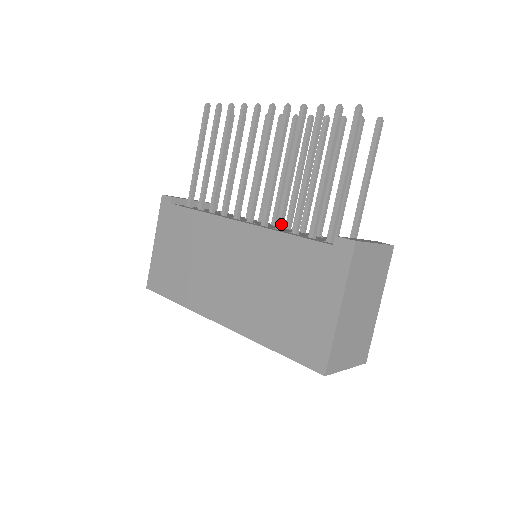
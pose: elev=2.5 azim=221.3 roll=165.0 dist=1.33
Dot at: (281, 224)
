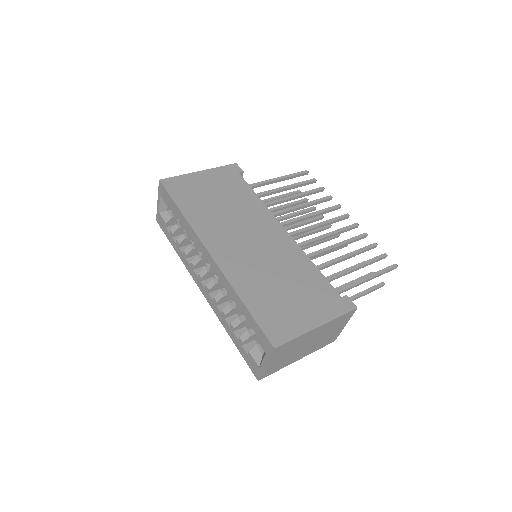
Dot at: occluded
